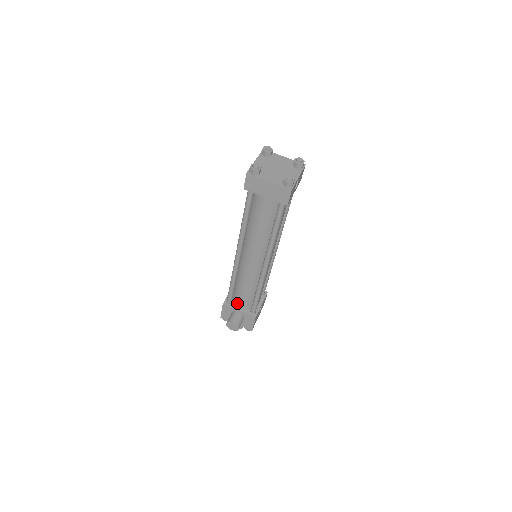
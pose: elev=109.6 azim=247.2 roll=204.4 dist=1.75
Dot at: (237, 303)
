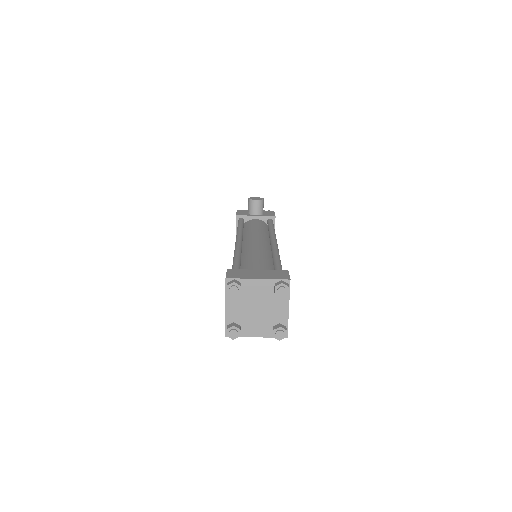
Dot at: occluded
